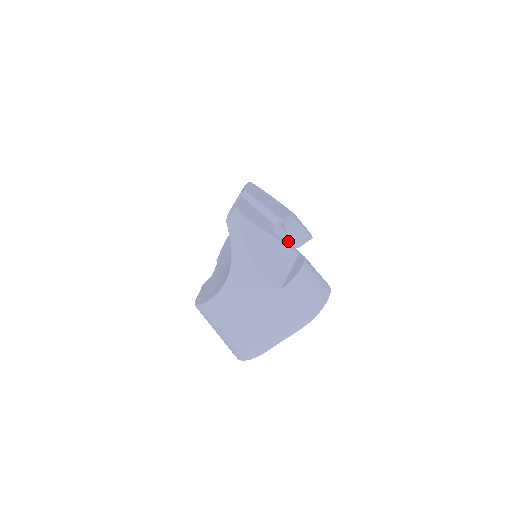
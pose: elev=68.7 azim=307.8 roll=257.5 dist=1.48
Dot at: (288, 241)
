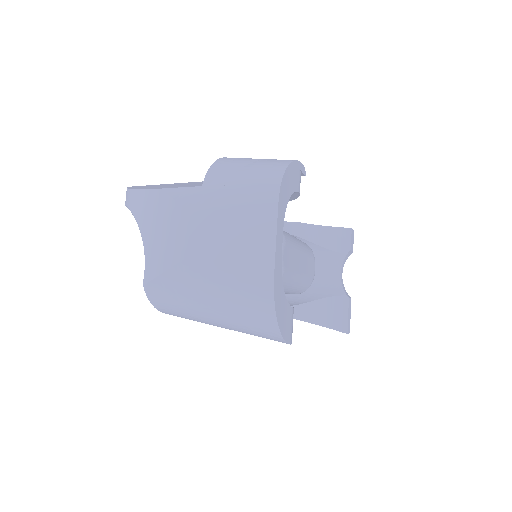
Dot at: (333, 254)
